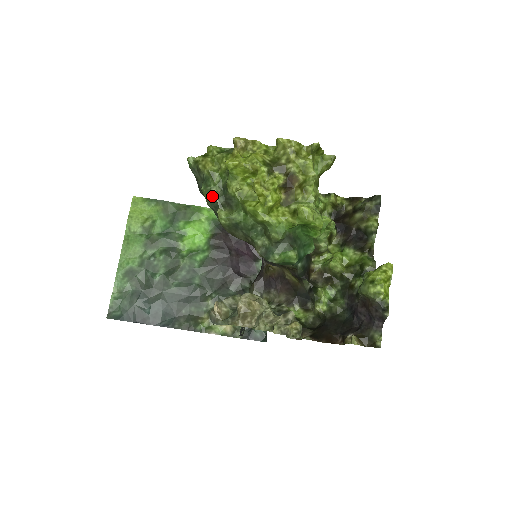
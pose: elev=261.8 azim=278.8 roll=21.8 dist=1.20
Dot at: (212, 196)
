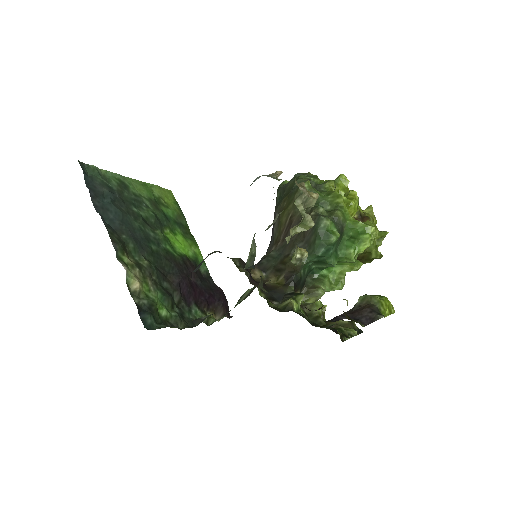
Dot at: (307, 179)
